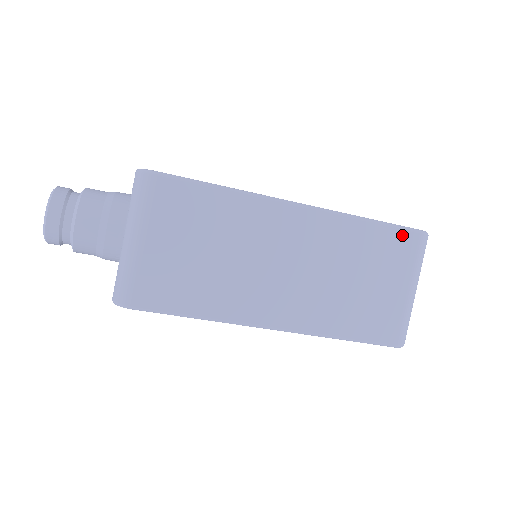
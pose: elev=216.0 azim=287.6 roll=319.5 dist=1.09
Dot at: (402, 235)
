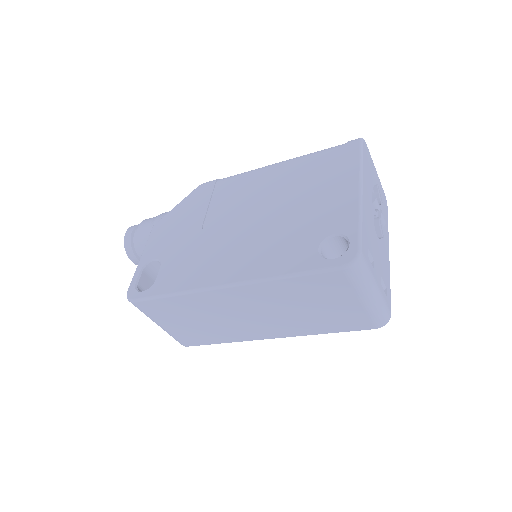
Dot at: (325, 276)
